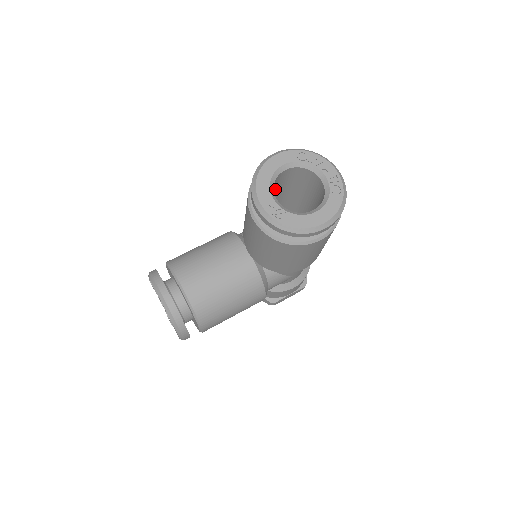
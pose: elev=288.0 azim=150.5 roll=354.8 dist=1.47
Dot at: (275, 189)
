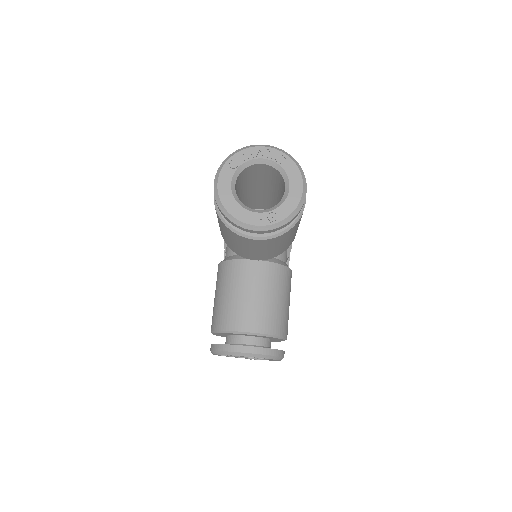
Dot at: occluded
